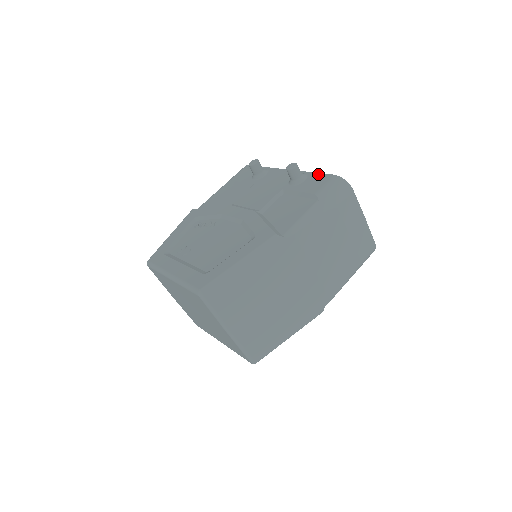
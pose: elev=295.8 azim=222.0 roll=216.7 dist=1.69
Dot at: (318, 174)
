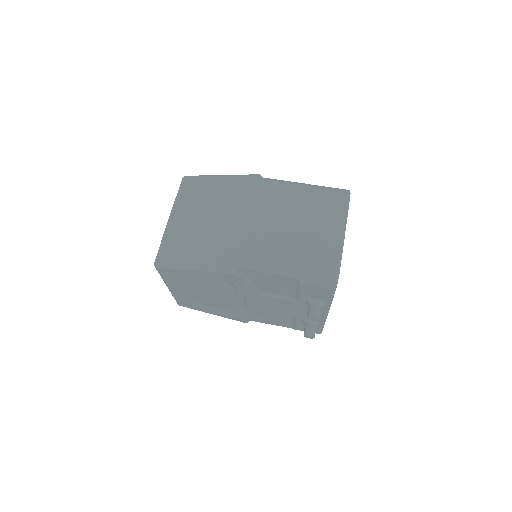
Dot at: occluded
